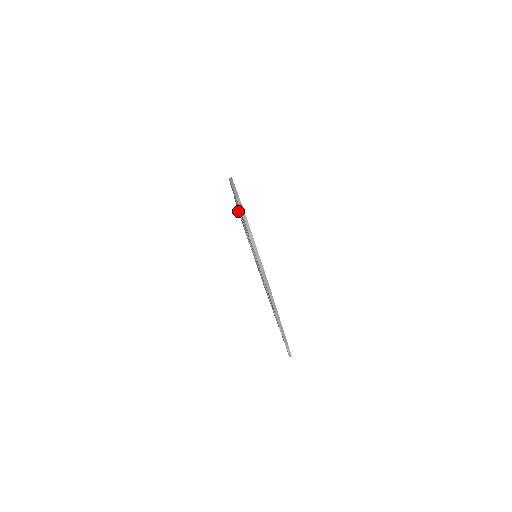
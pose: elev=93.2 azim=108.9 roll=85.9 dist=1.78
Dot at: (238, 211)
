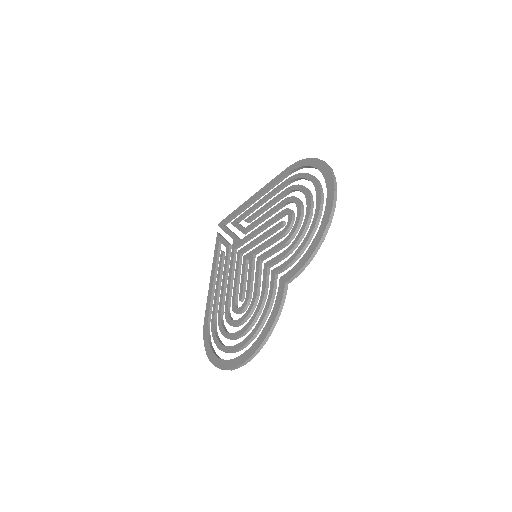
Dot at: (330, 208)
